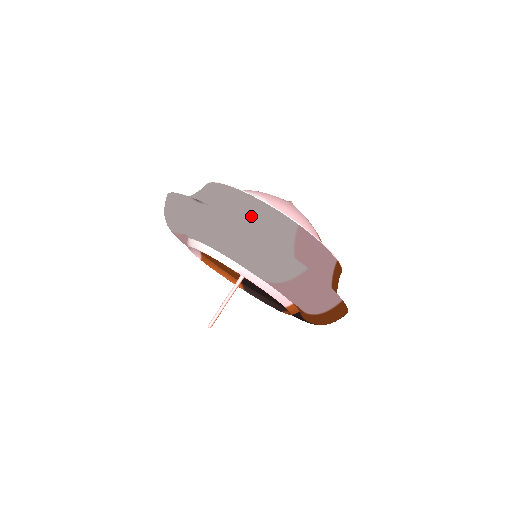
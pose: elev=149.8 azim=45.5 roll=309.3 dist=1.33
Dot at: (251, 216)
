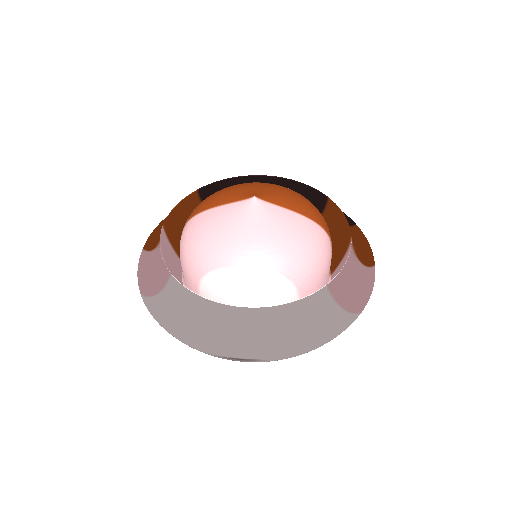
Dot at: (289, 324)
